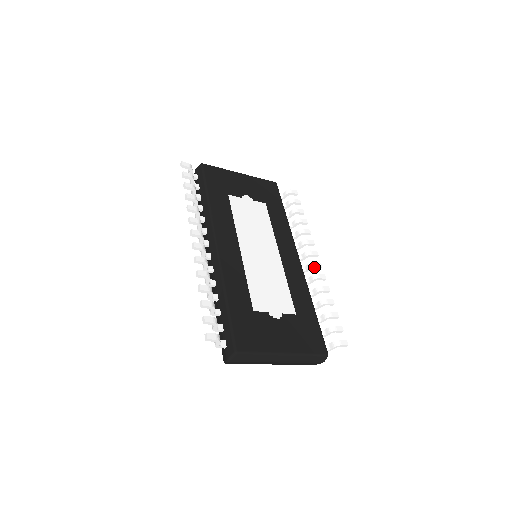
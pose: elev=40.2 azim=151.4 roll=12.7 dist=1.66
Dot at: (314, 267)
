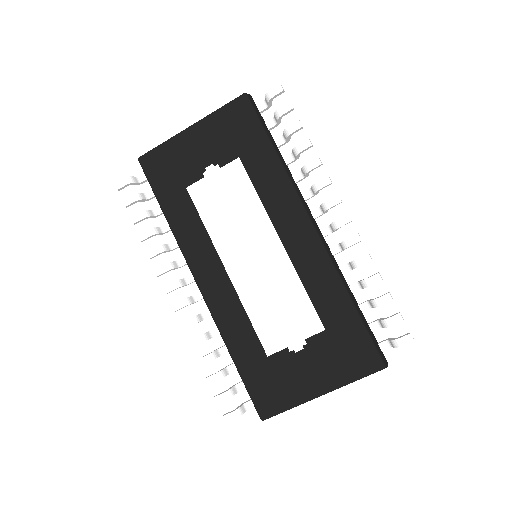
Dot at: (340, 227)
